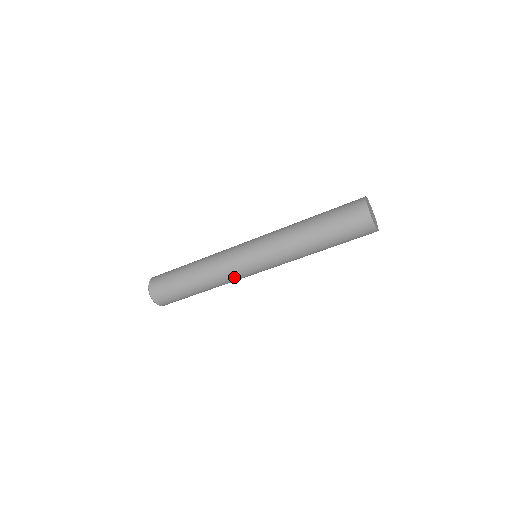
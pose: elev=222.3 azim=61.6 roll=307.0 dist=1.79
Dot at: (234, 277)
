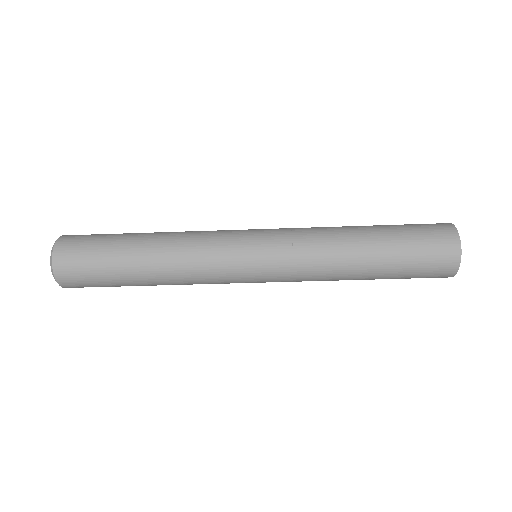
Dot at: (212, 269)
